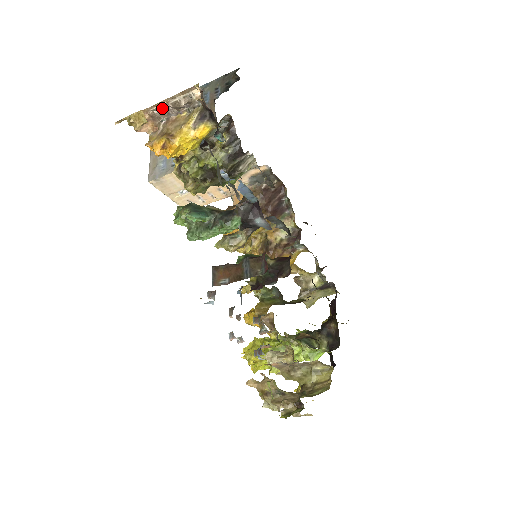
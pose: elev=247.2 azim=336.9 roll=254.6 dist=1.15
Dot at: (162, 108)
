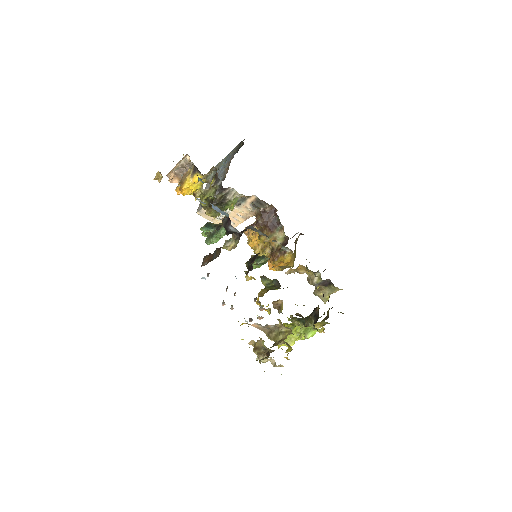
Dot at: (178, 169)
